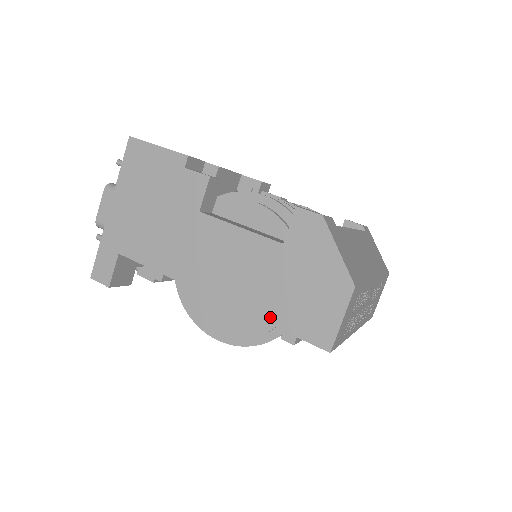
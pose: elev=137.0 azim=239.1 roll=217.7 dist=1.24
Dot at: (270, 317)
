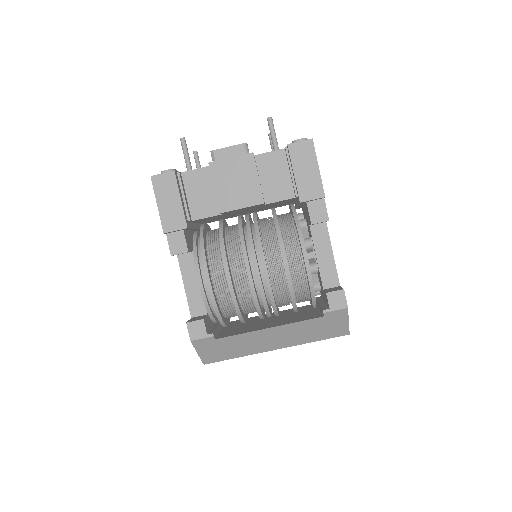
Dot at: occluded
